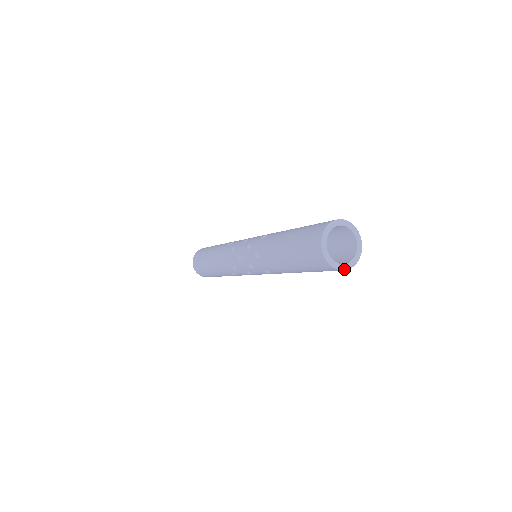
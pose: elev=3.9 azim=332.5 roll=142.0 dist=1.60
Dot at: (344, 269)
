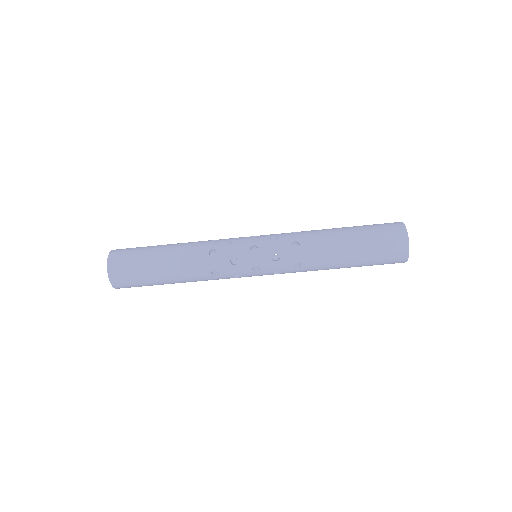
Dot at: occluded
